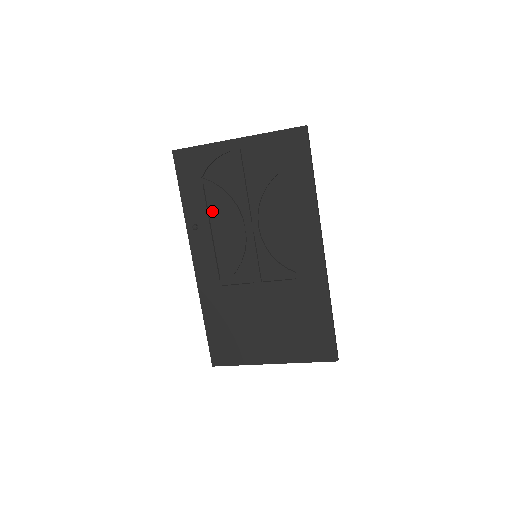
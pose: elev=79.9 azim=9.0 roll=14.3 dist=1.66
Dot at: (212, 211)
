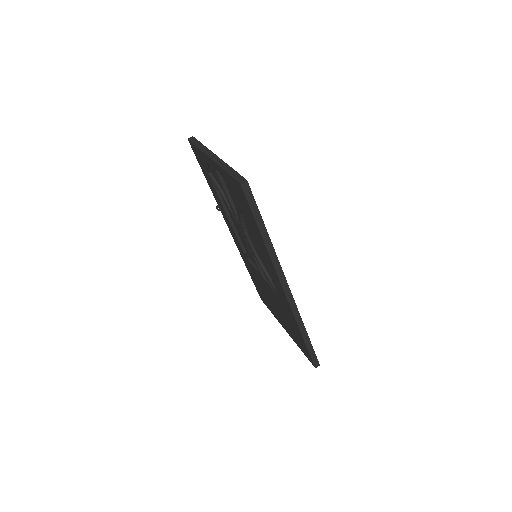
Dot at: occluded
